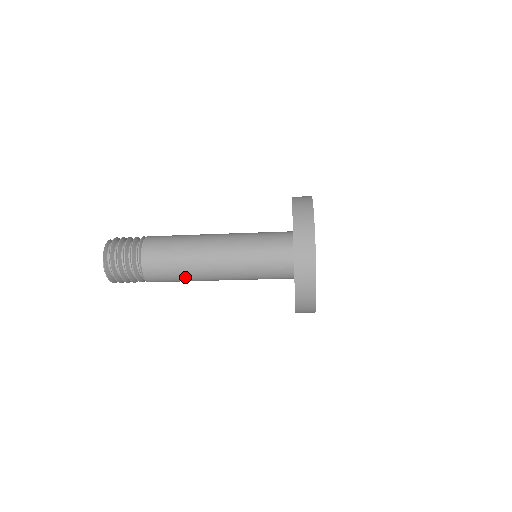
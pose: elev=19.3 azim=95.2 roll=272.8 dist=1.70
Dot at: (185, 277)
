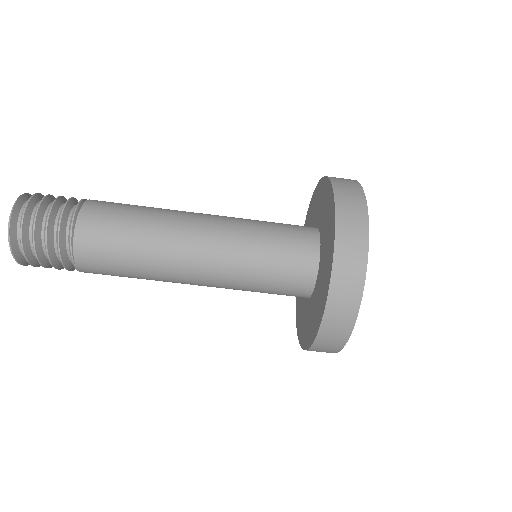
Dot at: (142, 260)
